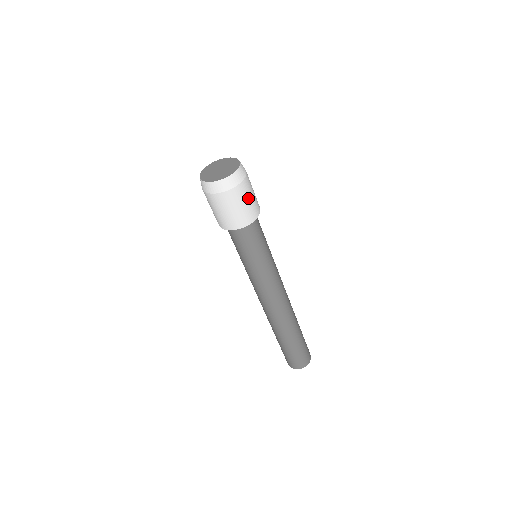
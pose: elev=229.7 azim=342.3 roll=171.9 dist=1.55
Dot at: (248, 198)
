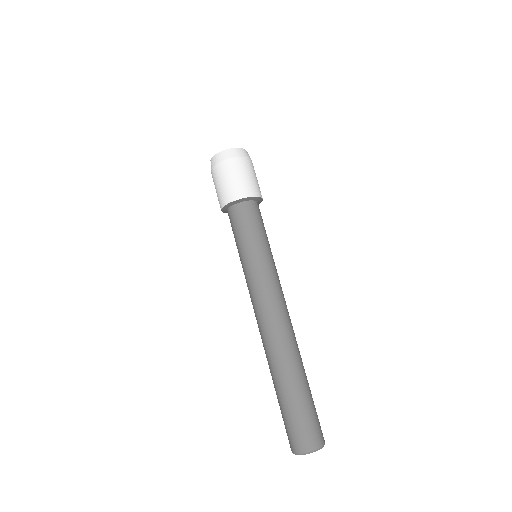
Dot at: (249, 174)
